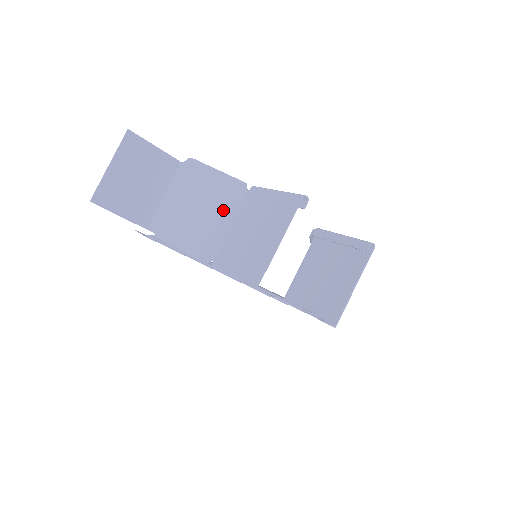
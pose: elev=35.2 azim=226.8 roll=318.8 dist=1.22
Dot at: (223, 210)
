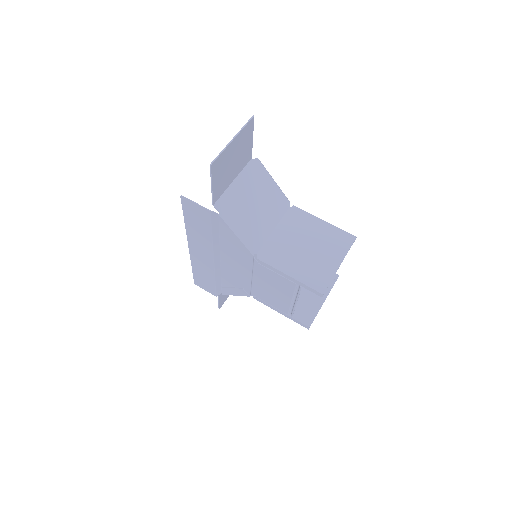
Dot at: (272, 215)
